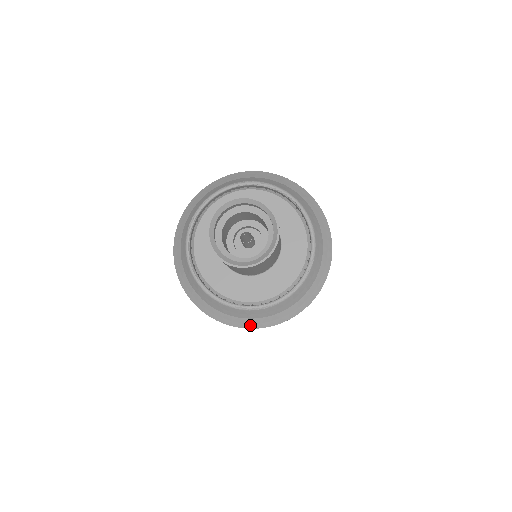
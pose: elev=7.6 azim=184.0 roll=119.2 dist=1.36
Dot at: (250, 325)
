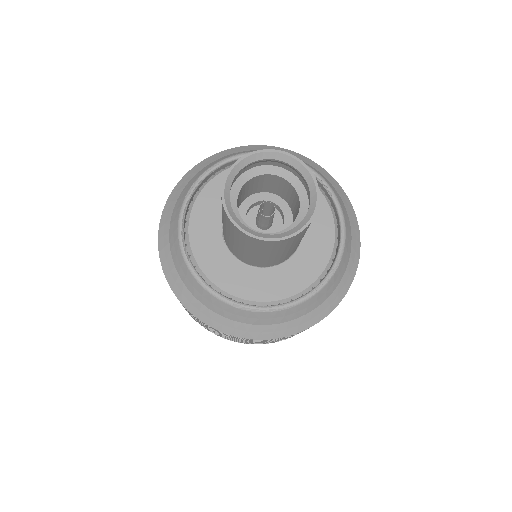
Dot at: (246, 333)
